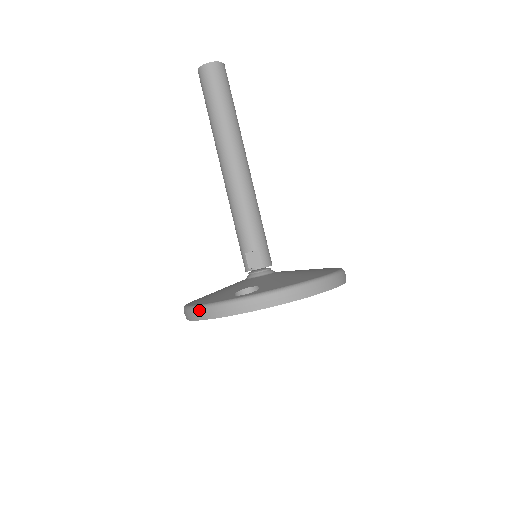
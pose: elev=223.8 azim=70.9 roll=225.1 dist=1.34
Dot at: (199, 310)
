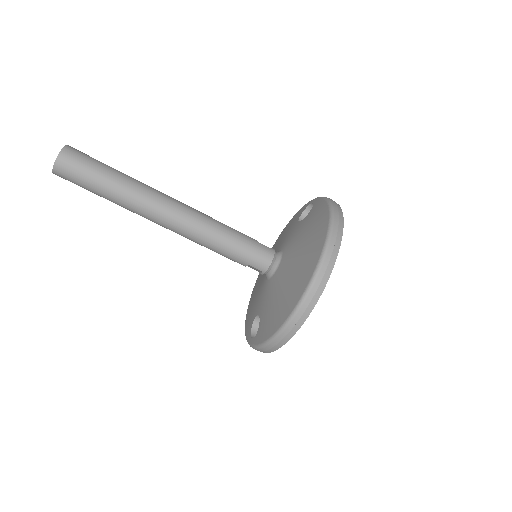
Dot at: occluded
